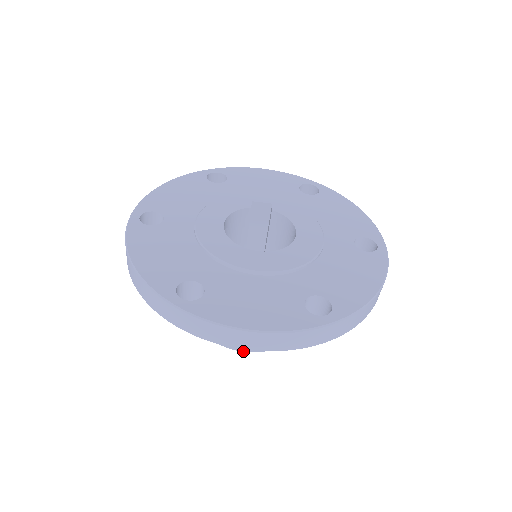
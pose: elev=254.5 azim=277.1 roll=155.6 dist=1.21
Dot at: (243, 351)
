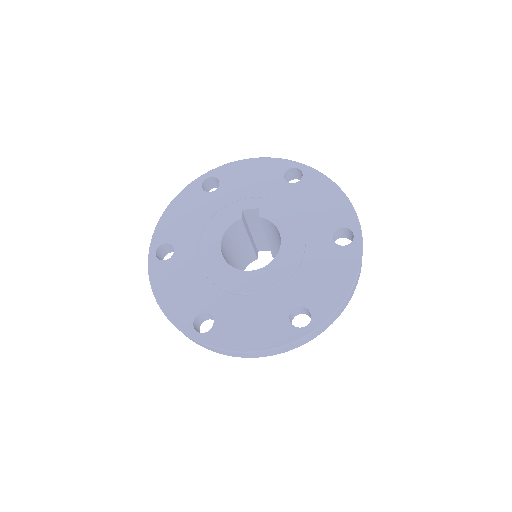
Dot at: occluded
